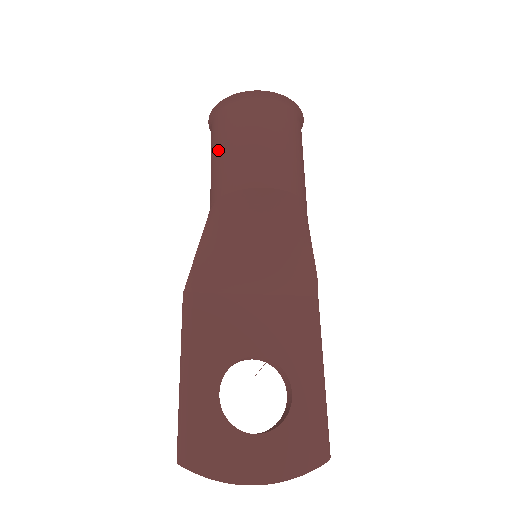
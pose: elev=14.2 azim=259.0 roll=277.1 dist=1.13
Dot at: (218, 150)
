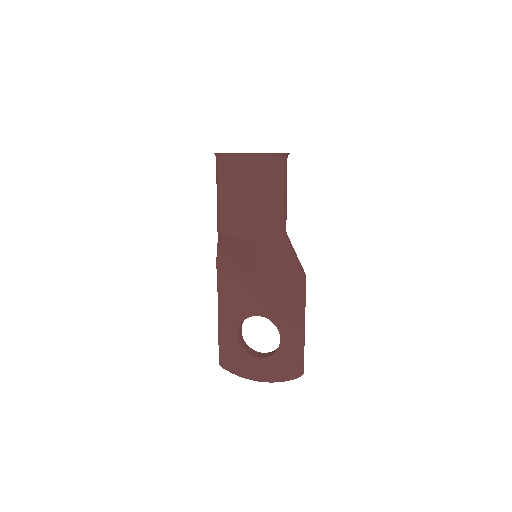
Dot at: occluded
